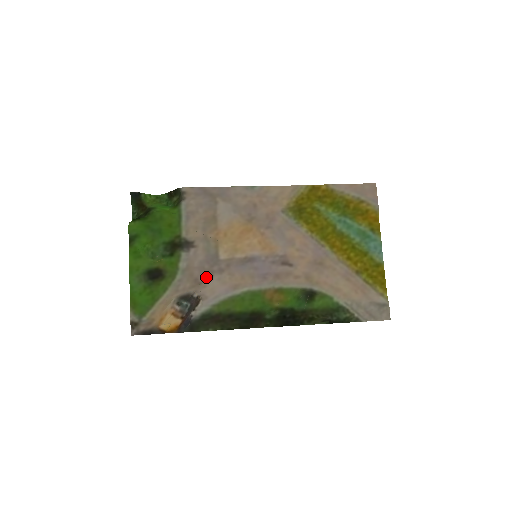
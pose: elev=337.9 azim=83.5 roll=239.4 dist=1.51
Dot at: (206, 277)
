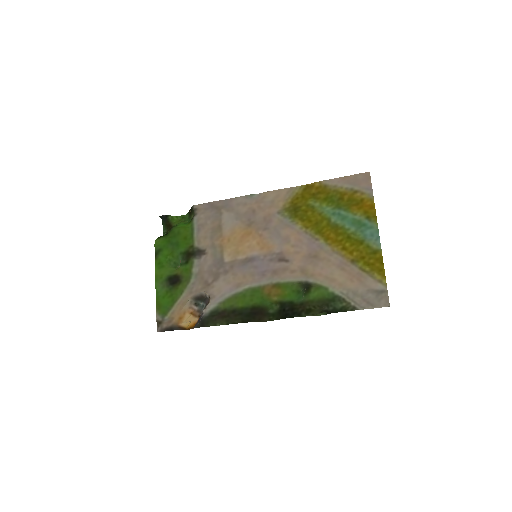
Dot at: (214, 279)
